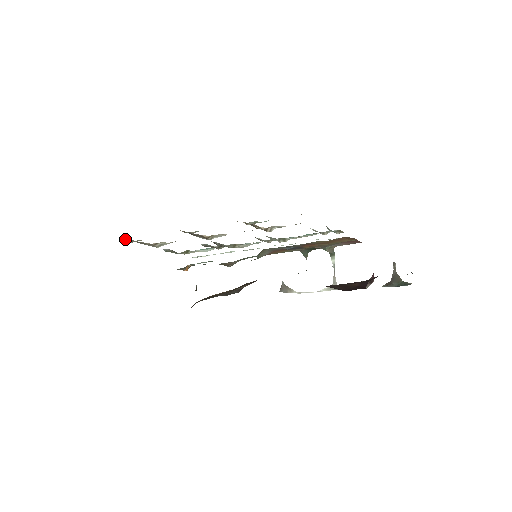
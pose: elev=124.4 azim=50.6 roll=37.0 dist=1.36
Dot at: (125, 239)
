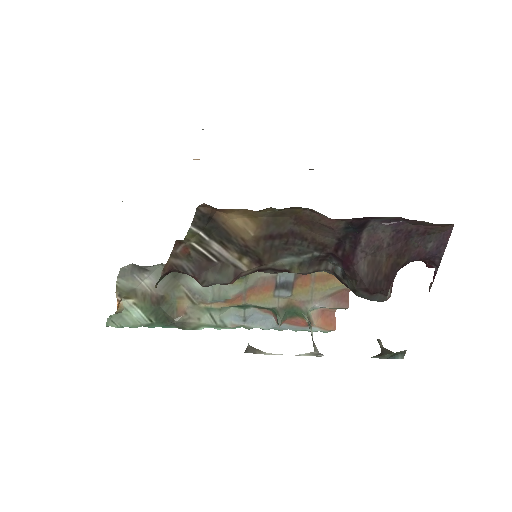
Dot at: occluded
